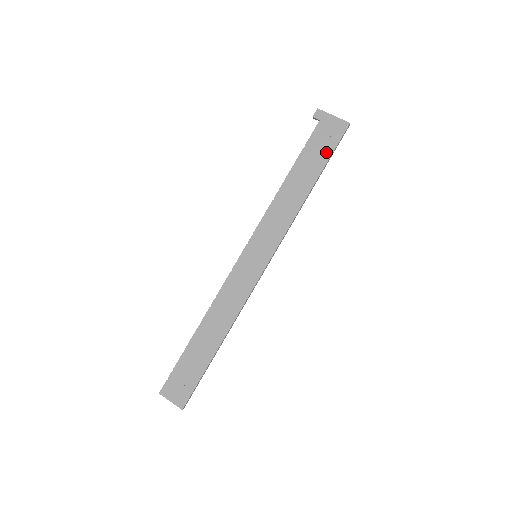
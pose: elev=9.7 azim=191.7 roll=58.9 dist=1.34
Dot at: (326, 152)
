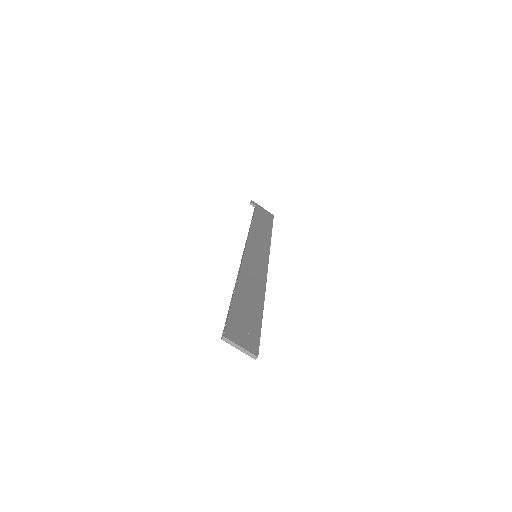
Dot at: (269, 221)
